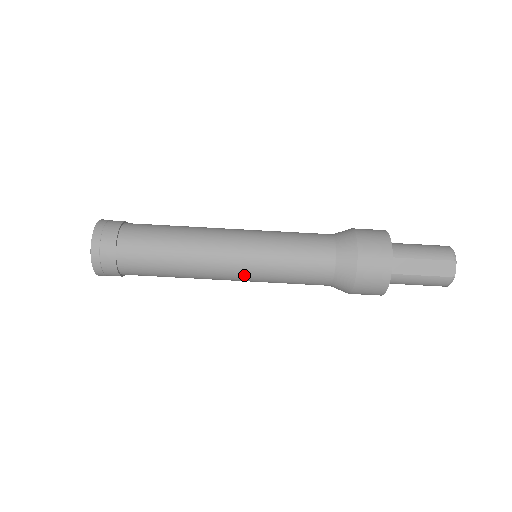
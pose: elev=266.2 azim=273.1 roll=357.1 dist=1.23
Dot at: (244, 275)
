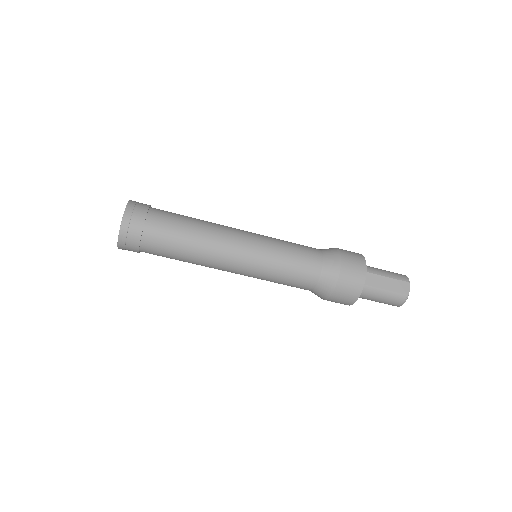
Dot at: (248, 264)
